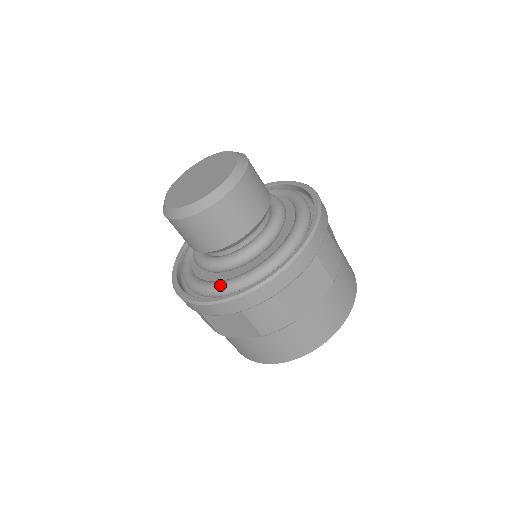
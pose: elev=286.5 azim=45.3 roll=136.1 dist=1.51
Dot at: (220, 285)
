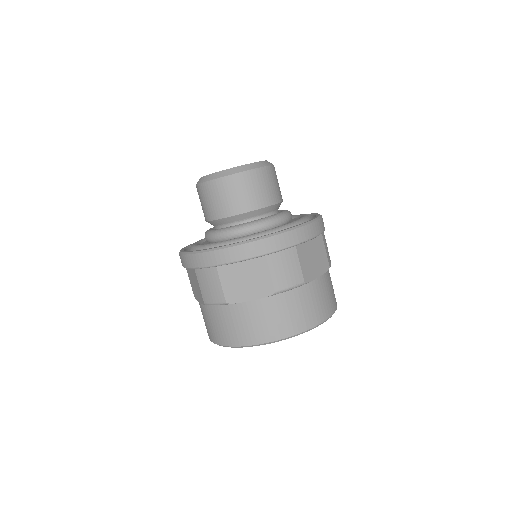
Dot at: (247, 236)
